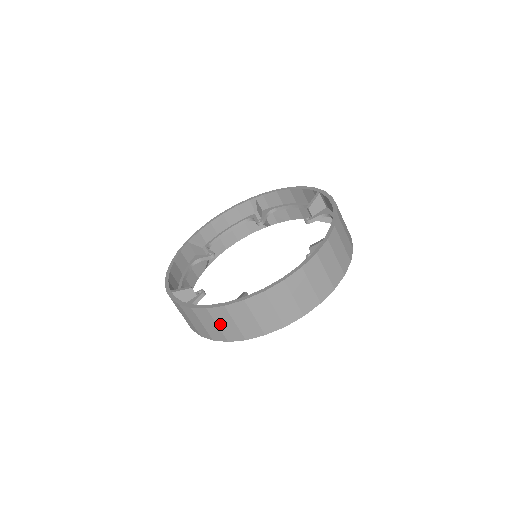
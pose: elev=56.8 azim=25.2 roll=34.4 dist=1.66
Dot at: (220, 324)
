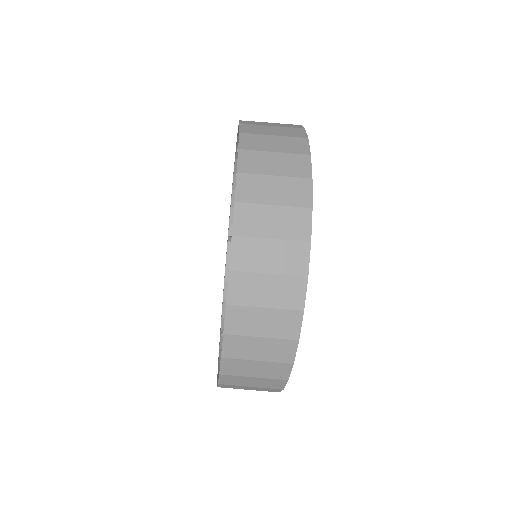
Dot at: (259, 332)
